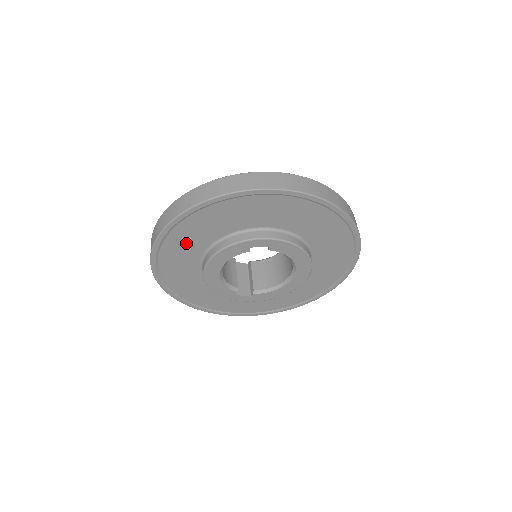
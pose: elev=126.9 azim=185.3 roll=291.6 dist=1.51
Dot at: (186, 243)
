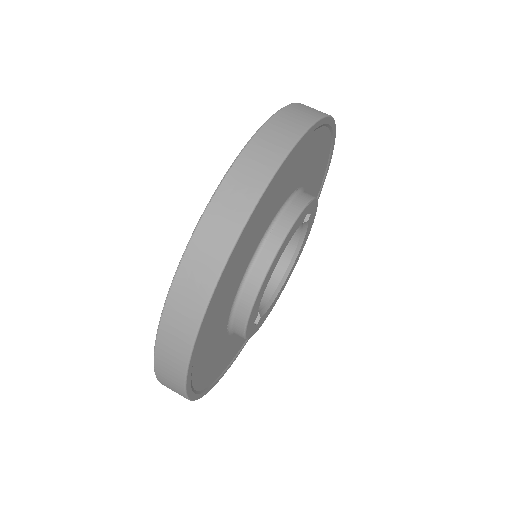
Dot at: (265, 213)
